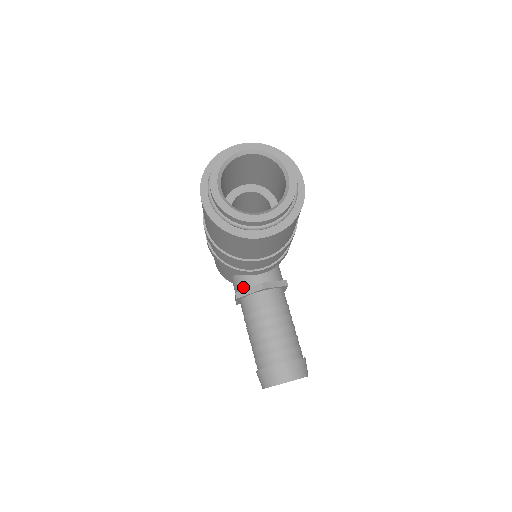
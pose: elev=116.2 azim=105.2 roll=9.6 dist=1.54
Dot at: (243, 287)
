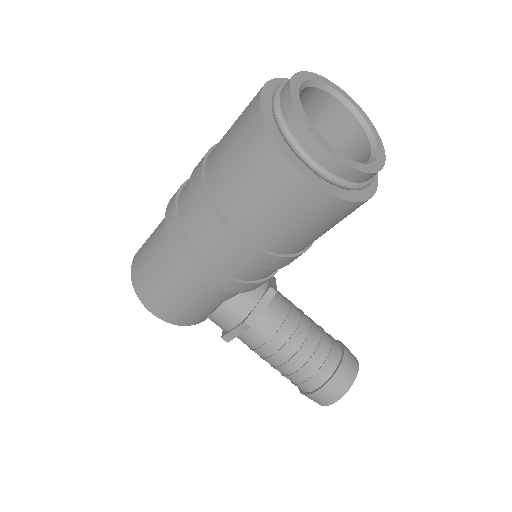
Dot at: (249, 308)
